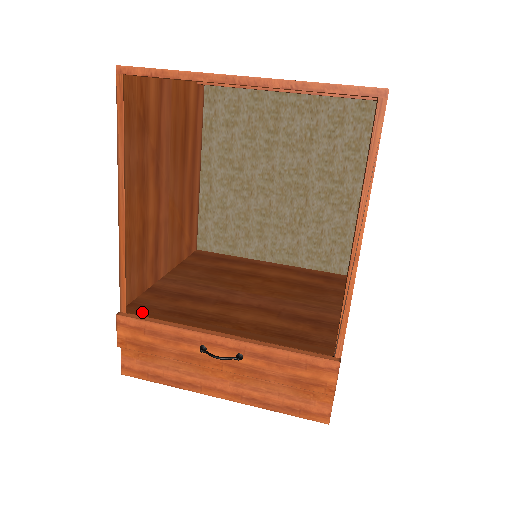
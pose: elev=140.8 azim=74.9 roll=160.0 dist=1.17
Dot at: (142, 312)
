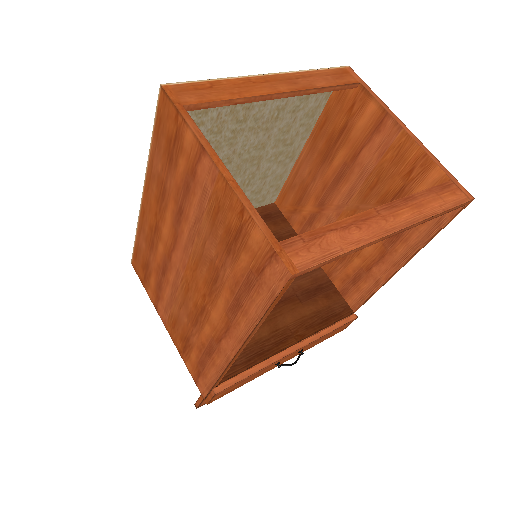
Dot at: (232, 377)
